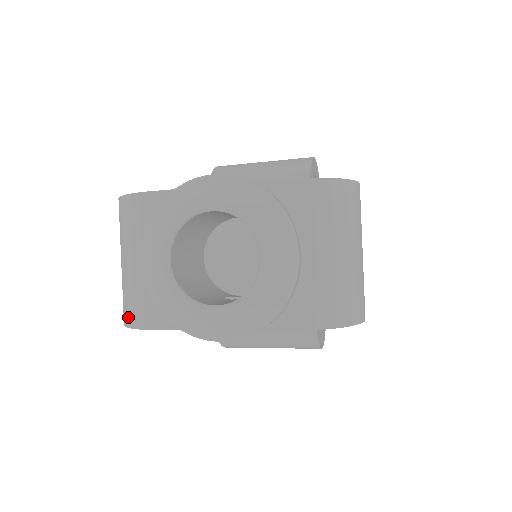
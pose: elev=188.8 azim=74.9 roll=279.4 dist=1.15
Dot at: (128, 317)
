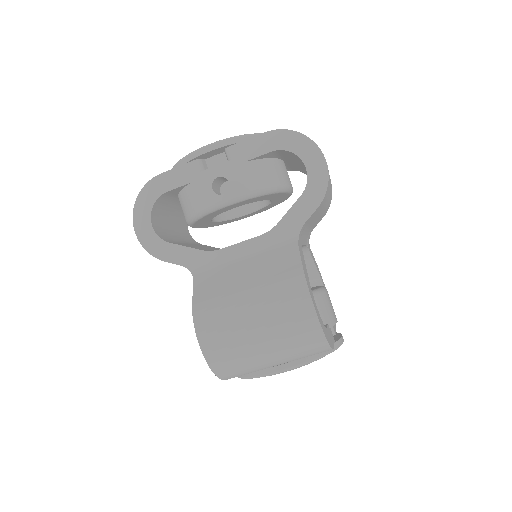
Dot at: occluded
